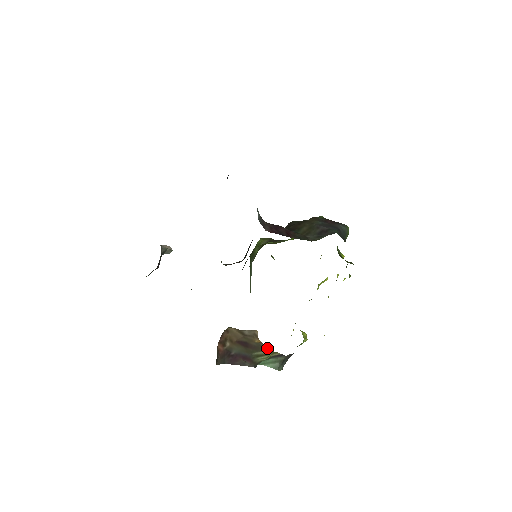
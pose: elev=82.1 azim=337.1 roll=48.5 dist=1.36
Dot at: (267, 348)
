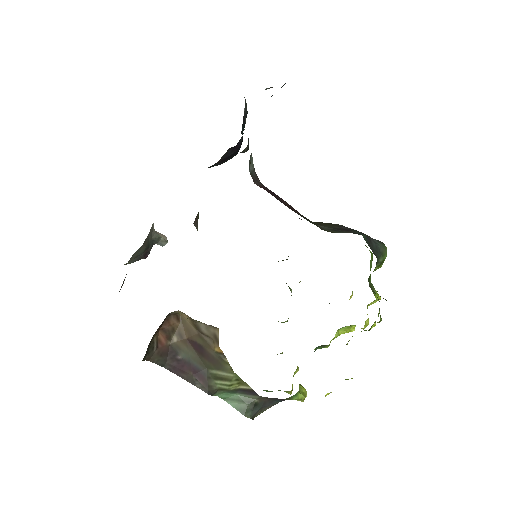
Dot at: (231, 368)
